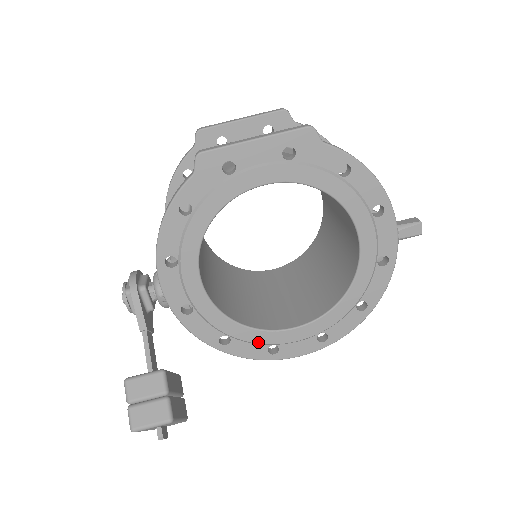
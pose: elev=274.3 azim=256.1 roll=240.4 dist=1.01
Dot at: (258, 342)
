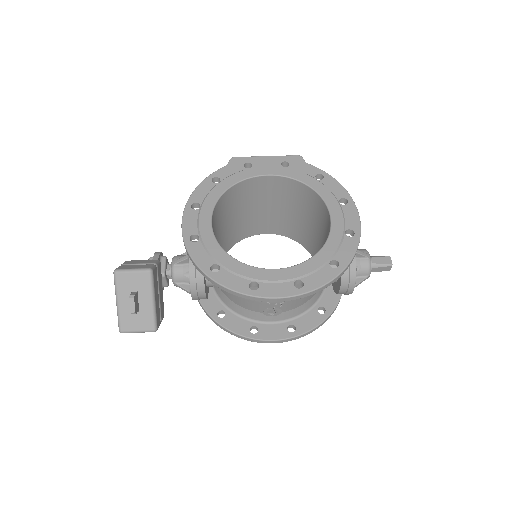
Dot at: (242, 274)
